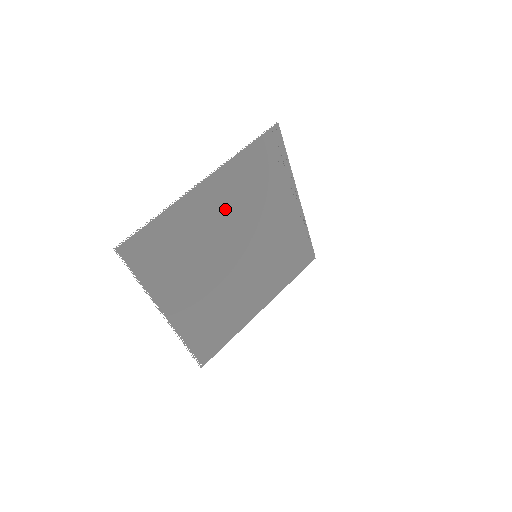
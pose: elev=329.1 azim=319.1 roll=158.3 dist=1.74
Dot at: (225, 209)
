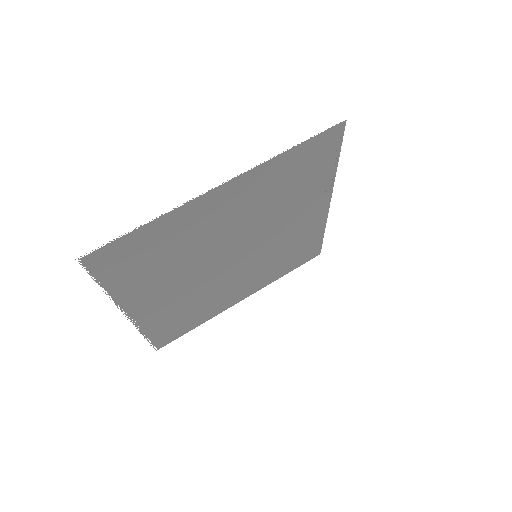
Dot at: (238, 213)
